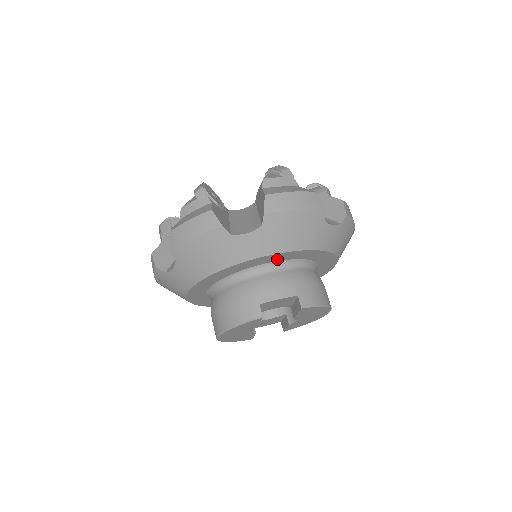
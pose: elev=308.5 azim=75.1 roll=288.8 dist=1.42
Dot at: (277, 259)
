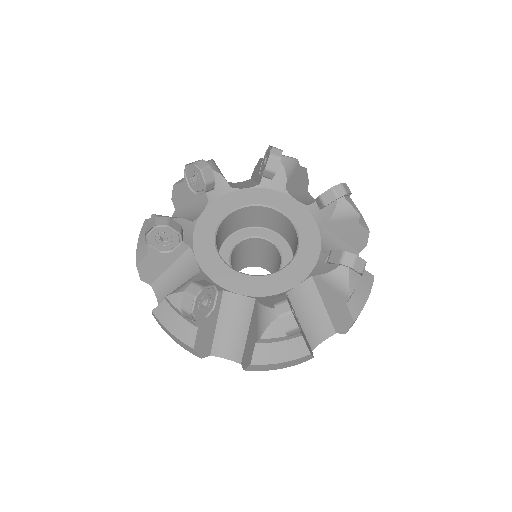
Dot at: occluded
